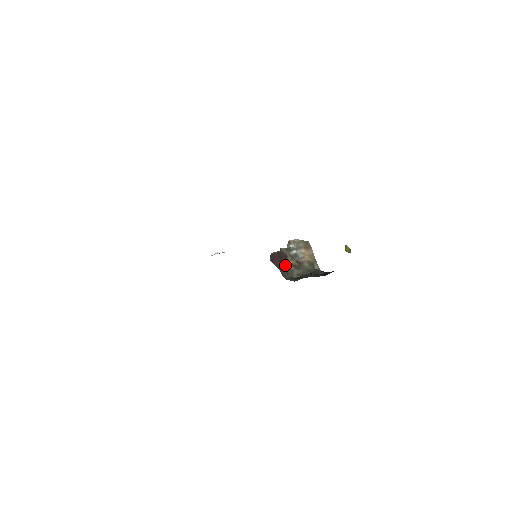
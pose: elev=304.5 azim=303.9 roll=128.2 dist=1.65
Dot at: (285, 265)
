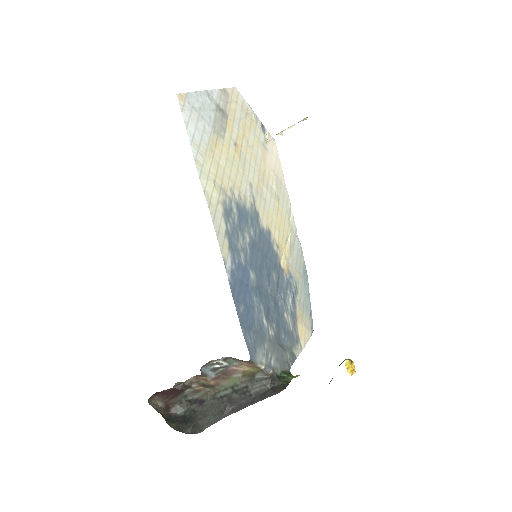
Dot at: (186, 389)
